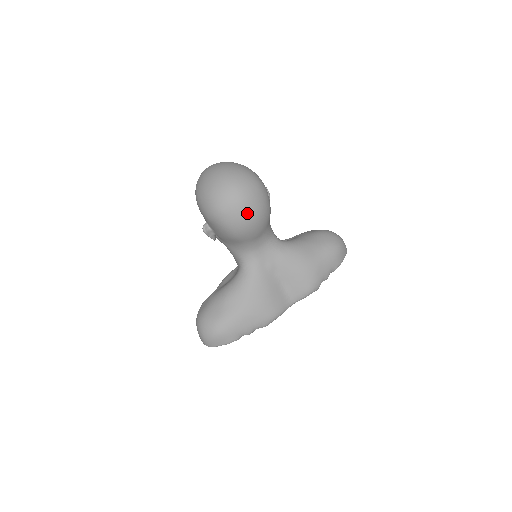
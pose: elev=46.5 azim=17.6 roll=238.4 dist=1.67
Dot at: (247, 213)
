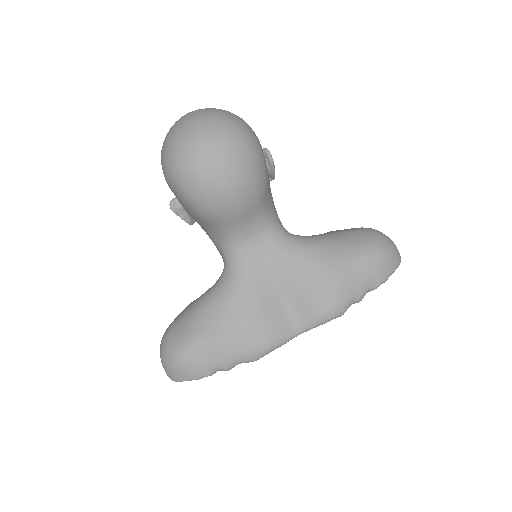
Dot at: (218, 175)
